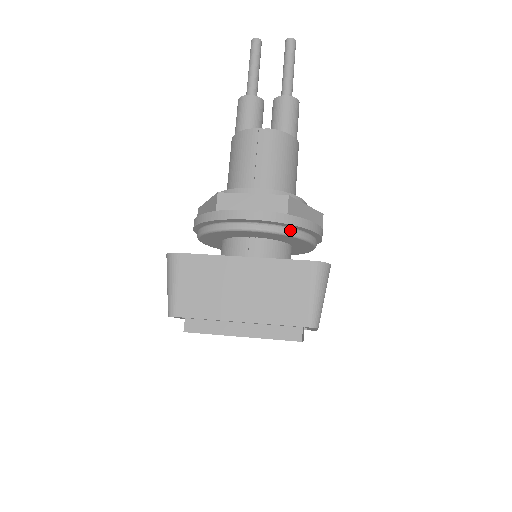
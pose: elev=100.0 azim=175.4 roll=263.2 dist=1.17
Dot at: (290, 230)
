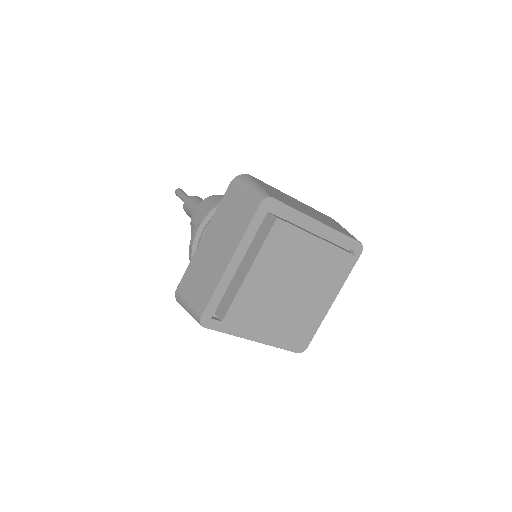
Dot at: occluded
